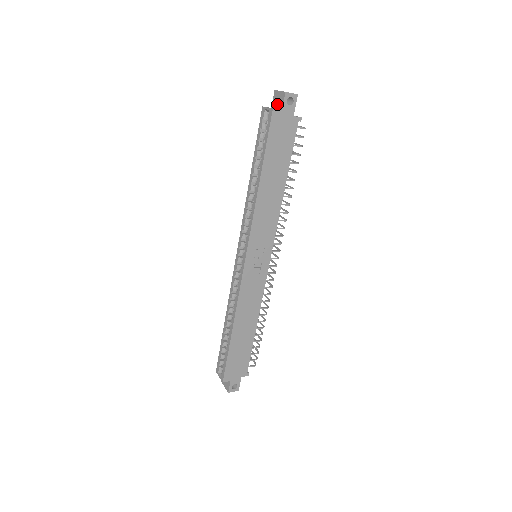
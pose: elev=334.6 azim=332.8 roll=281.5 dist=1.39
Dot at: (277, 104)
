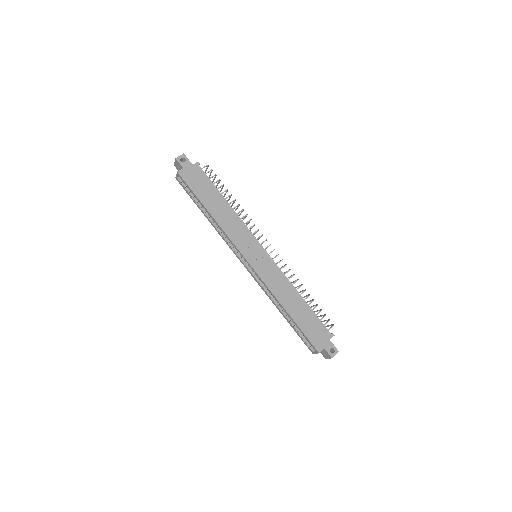
Dot at: (180, 169)
